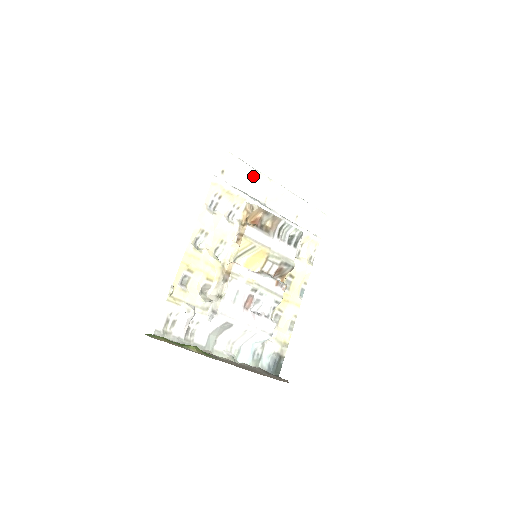
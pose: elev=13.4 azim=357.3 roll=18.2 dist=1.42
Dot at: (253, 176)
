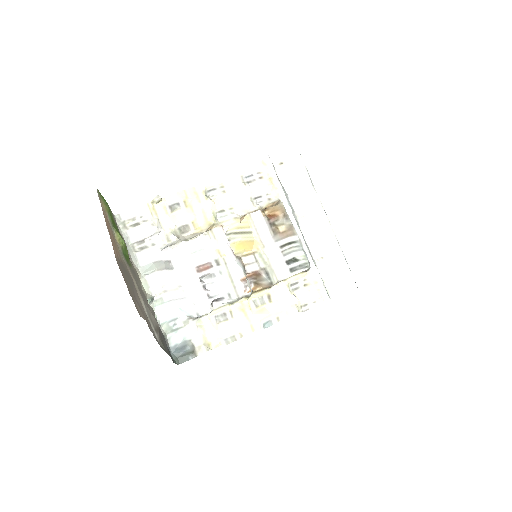
Dot at: (306, 189)
